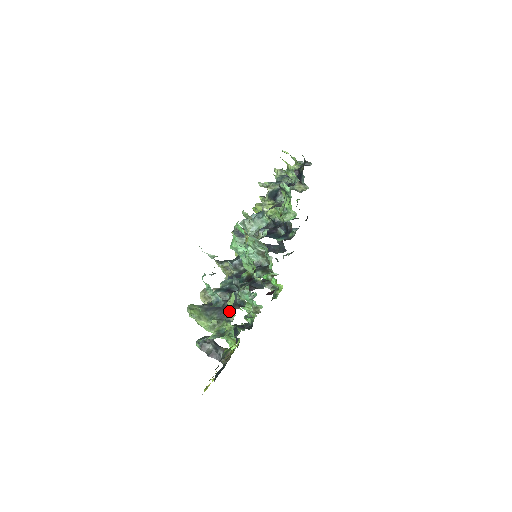
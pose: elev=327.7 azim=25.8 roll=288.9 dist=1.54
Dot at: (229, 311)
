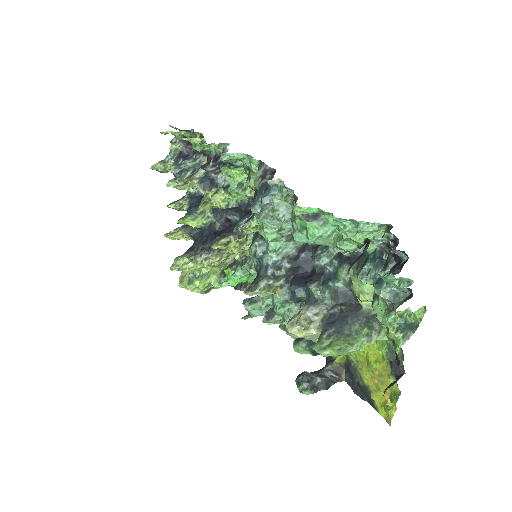
Dot at: (365, 307)
